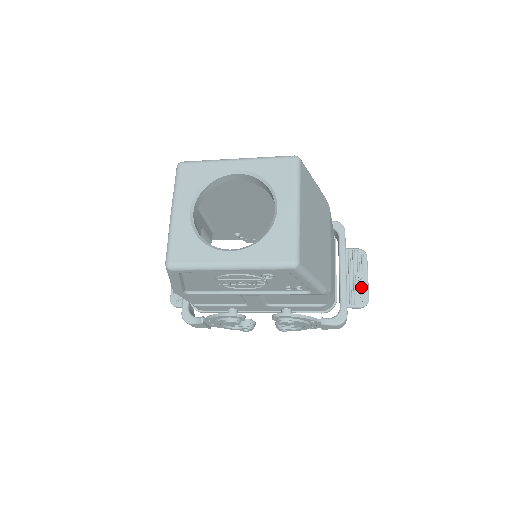
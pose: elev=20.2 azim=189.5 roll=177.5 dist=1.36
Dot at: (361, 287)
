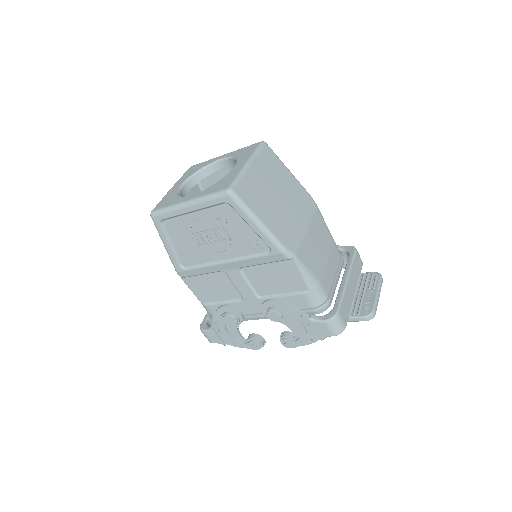
Dot at: (368, 301)
